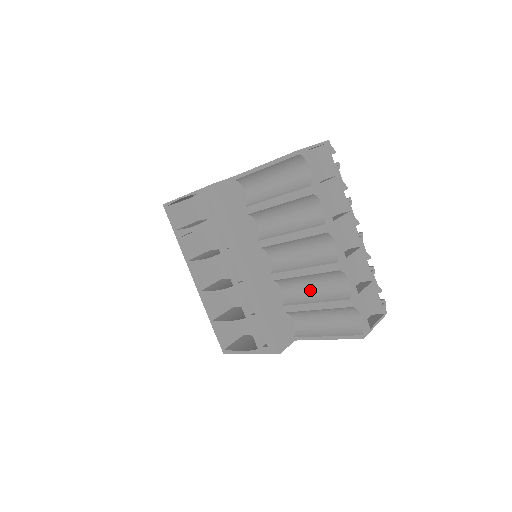
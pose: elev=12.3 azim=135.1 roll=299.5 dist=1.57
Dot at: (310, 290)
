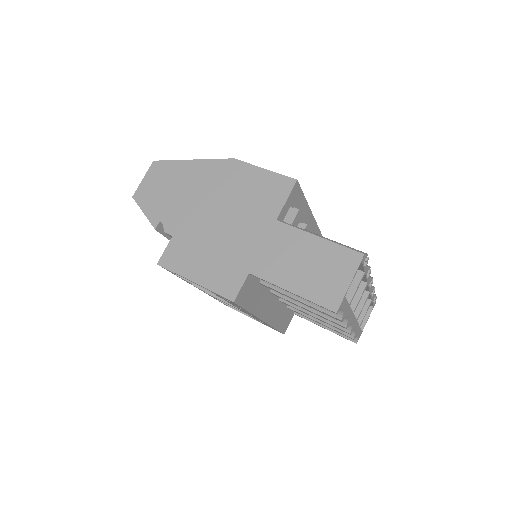
Dot at: occluded
